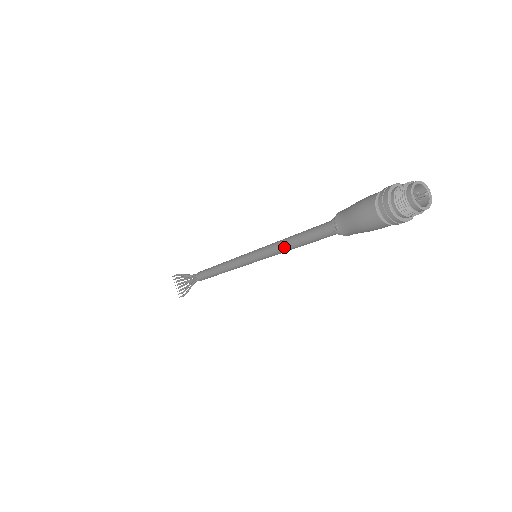
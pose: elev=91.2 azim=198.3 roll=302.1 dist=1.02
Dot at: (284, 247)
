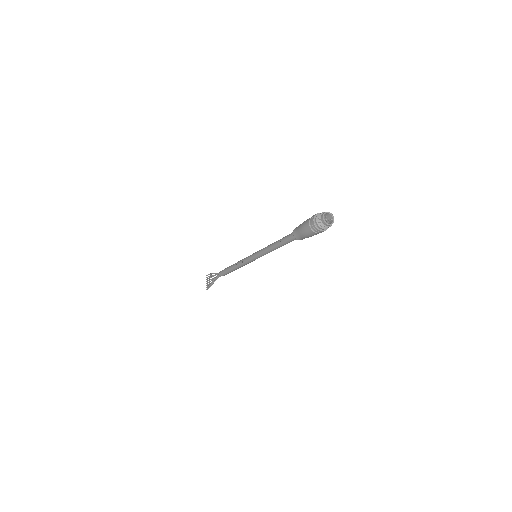
Dot at: (270, 247)
